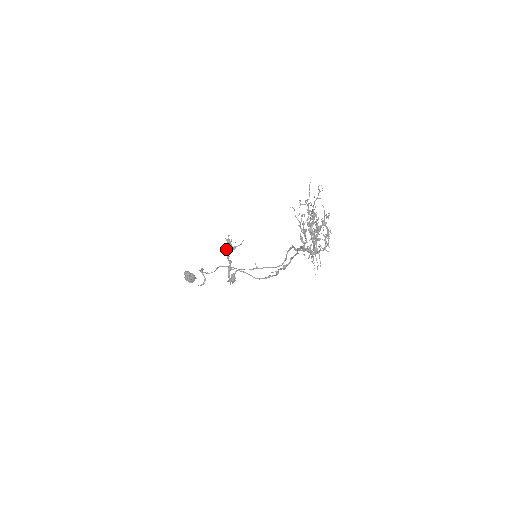
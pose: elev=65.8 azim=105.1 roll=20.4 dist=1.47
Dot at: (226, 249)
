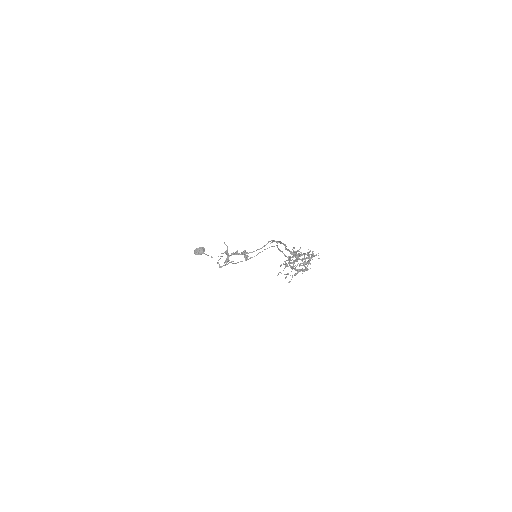
Dot at: occluded
